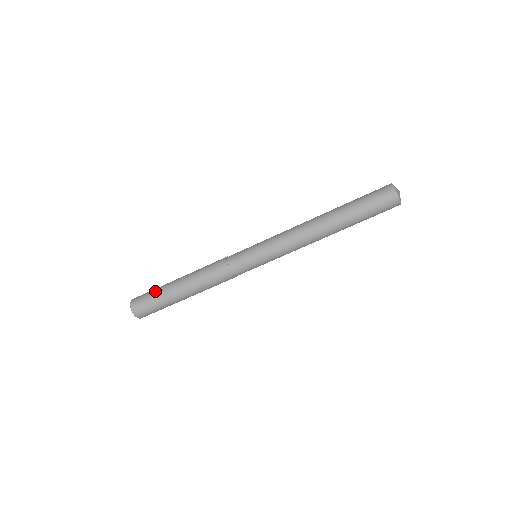
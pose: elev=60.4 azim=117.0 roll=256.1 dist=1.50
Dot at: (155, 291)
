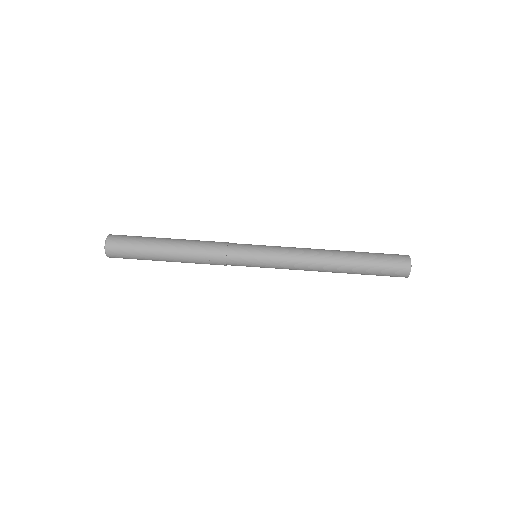
Dot at: occluded
